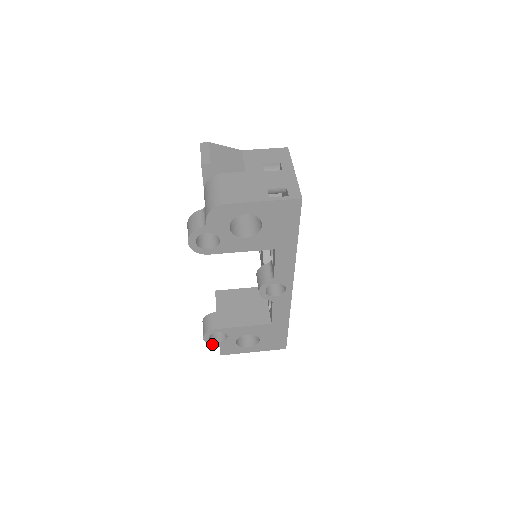
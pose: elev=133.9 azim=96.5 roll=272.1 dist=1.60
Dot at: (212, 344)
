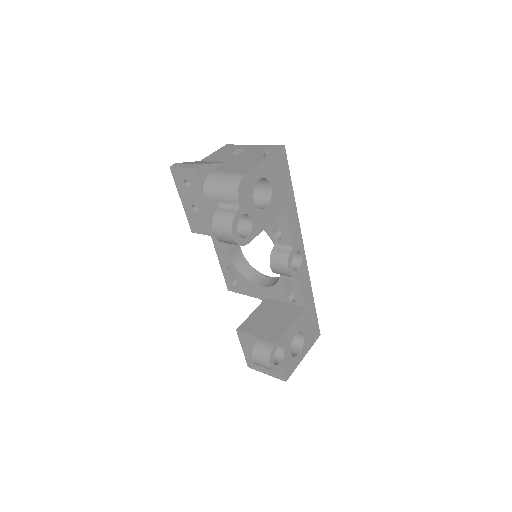
Dot at: (277, 370)
